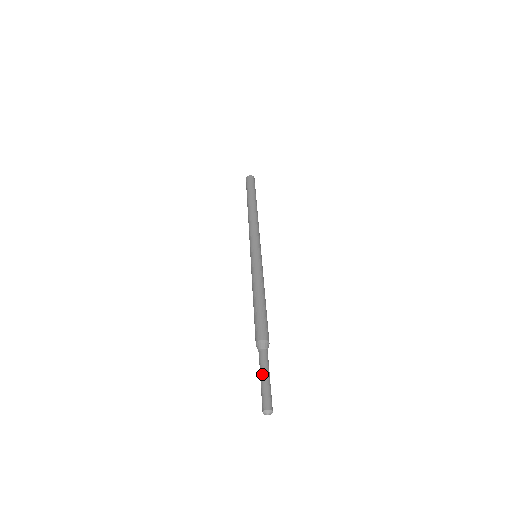
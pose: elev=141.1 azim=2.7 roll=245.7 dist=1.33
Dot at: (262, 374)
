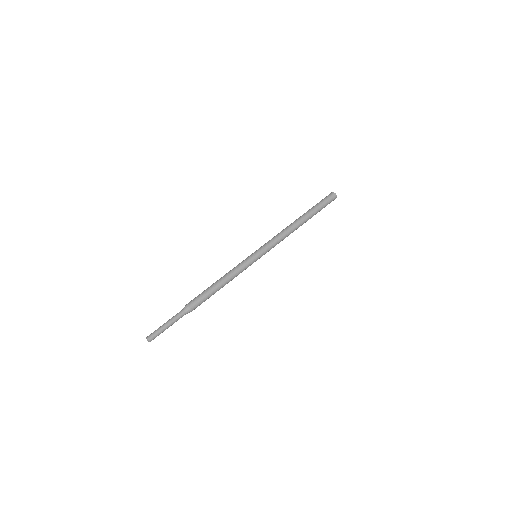
Dot at: (167, 321)
